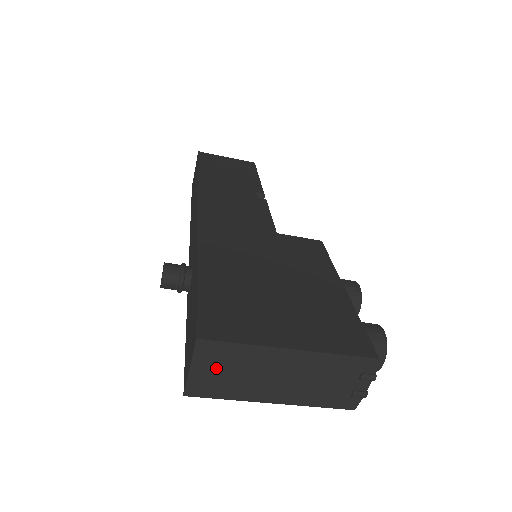
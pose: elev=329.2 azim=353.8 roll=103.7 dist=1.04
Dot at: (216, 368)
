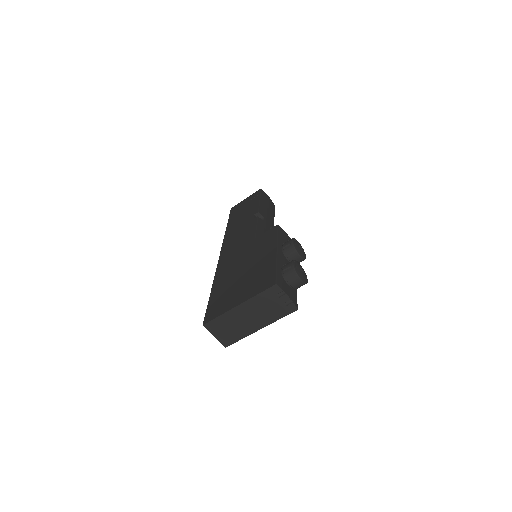
Dot at: (222, 331)
